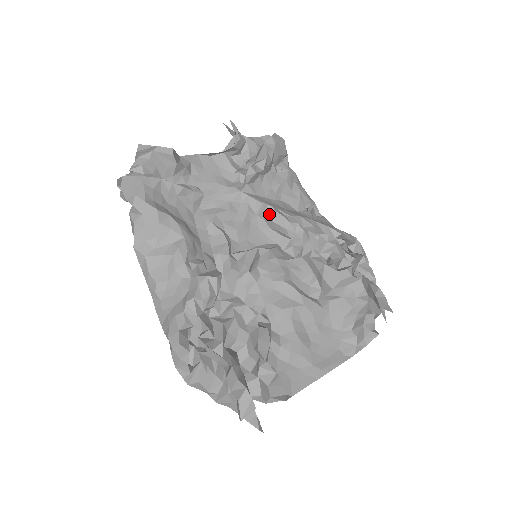
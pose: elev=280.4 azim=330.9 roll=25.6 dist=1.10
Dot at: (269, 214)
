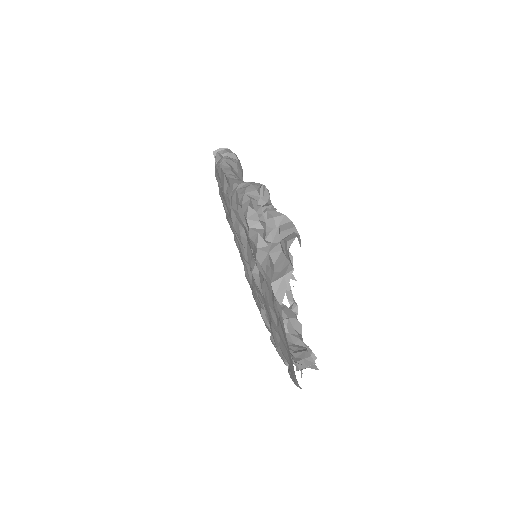
Dot at: occluded
